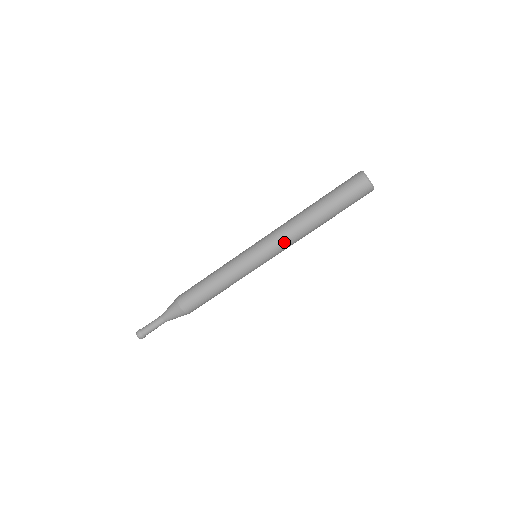
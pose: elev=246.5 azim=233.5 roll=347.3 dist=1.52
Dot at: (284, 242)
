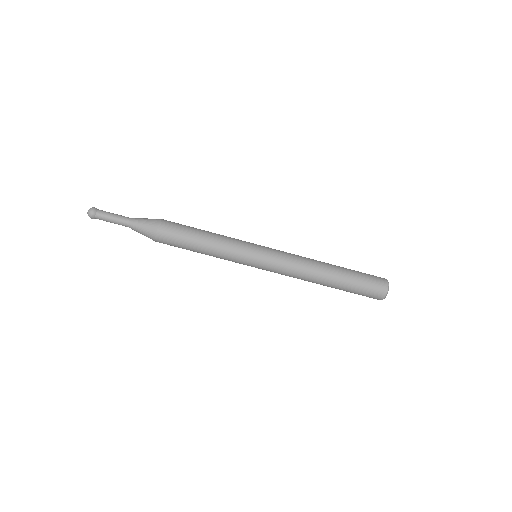
Dot at: (291, 265)
